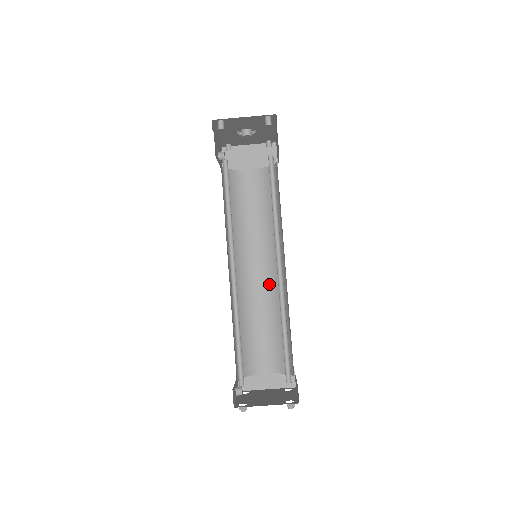
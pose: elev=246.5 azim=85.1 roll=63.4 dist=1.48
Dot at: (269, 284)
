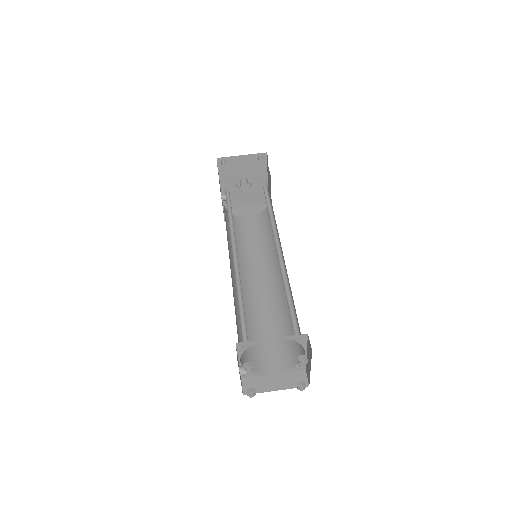
Dot at: (270, 291)
